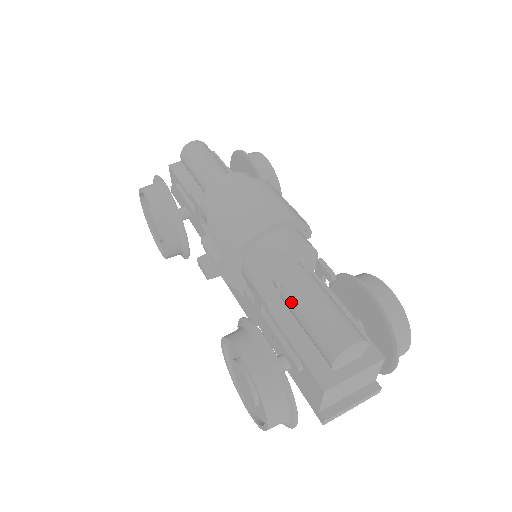
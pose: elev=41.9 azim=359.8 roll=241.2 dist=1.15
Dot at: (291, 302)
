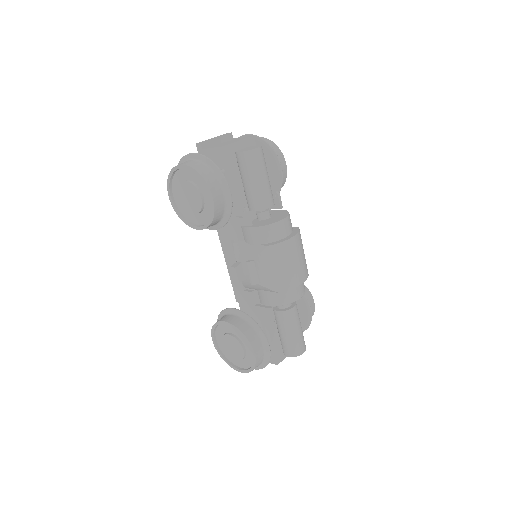
Dot at: (283, 321)
